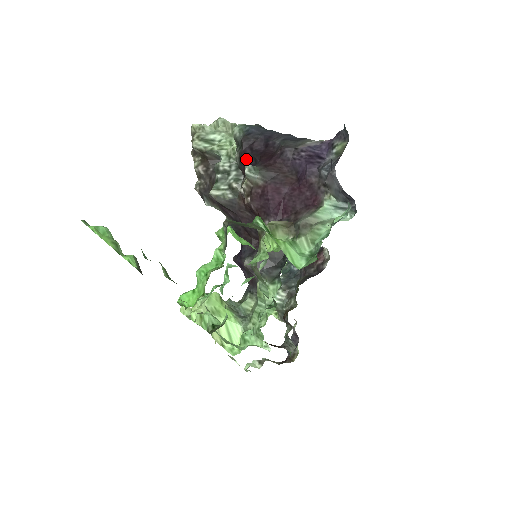
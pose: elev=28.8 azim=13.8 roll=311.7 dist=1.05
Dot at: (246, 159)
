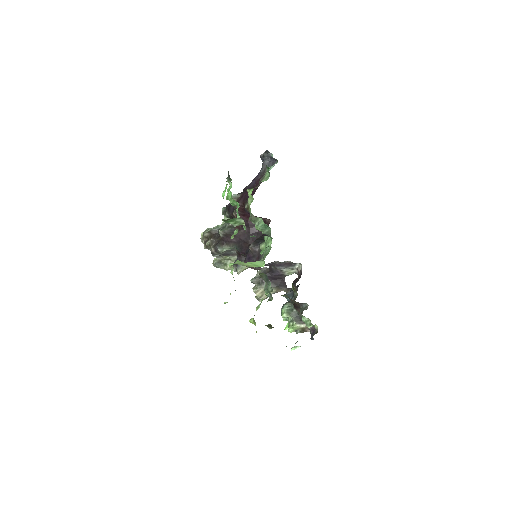
Dot at: (231, 208)
